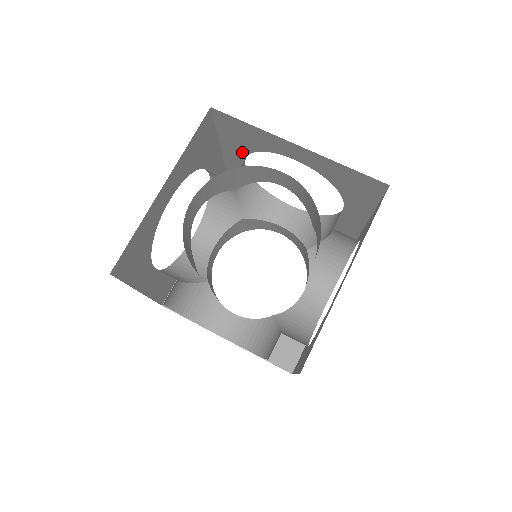
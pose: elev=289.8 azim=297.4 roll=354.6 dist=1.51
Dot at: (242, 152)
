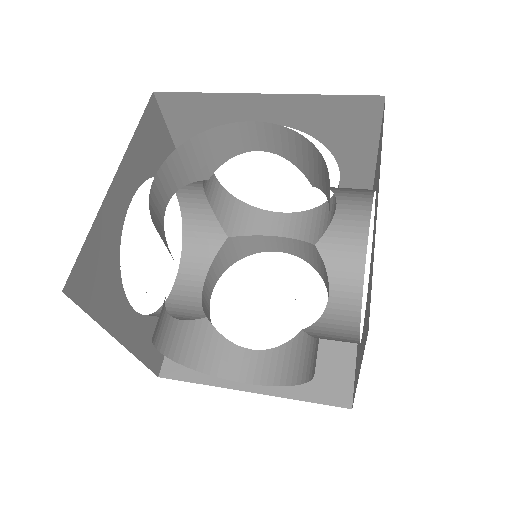
Dot at: occluded
